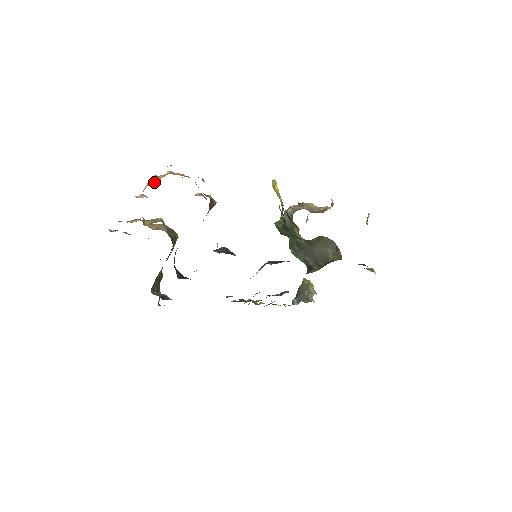
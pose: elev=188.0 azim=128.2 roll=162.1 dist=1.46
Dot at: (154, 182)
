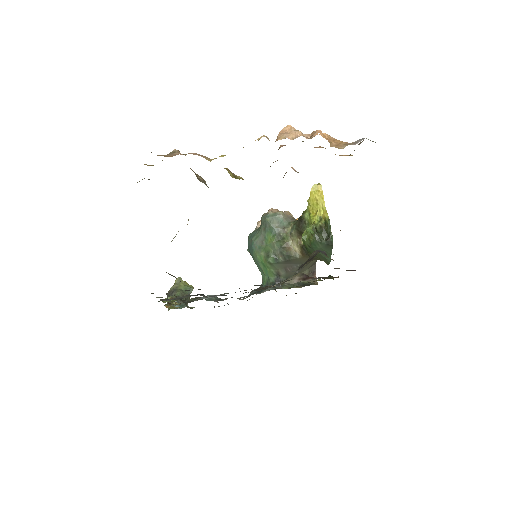
Dot at: (329, 142)
